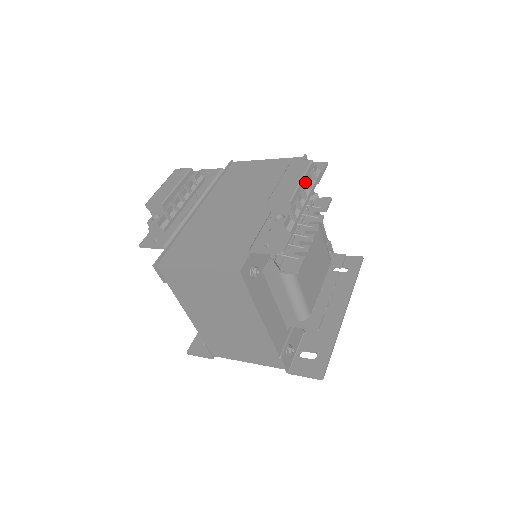
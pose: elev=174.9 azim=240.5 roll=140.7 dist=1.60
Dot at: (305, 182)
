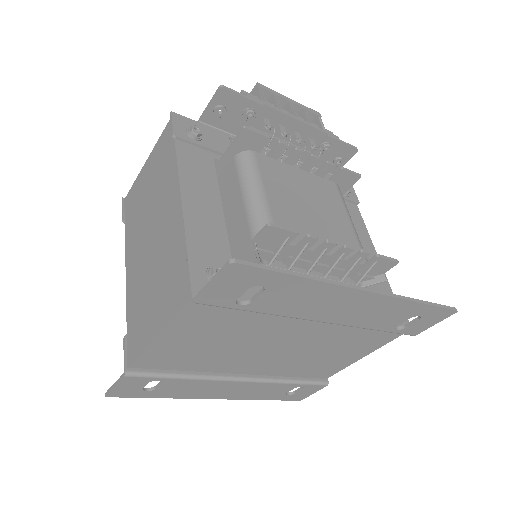
Dot at: (303, 118)
